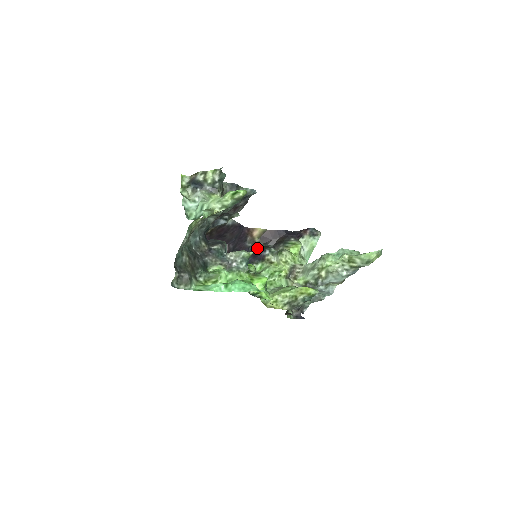
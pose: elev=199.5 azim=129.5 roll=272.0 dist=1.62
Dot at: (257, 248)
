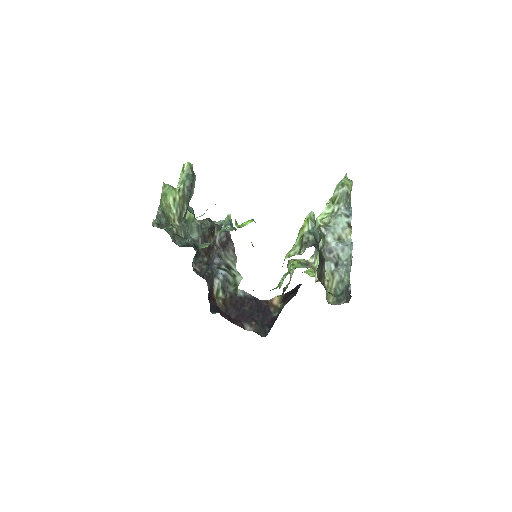
Dot at: occluded
